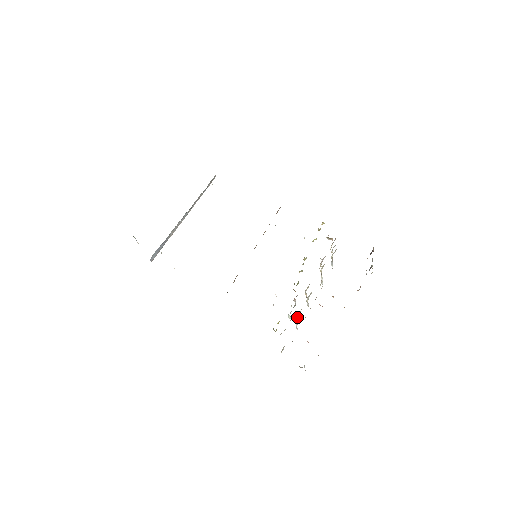
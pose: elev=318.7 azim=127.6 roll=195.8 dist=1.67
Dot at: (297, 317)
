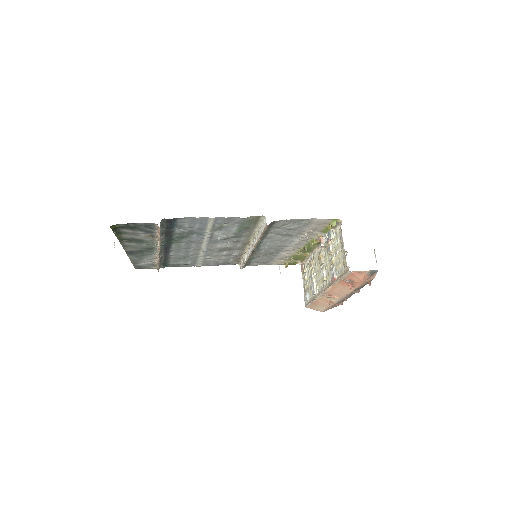
Dot at: (331, 259)
